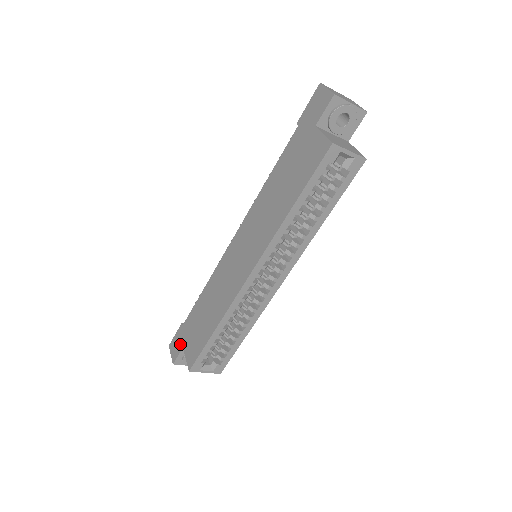
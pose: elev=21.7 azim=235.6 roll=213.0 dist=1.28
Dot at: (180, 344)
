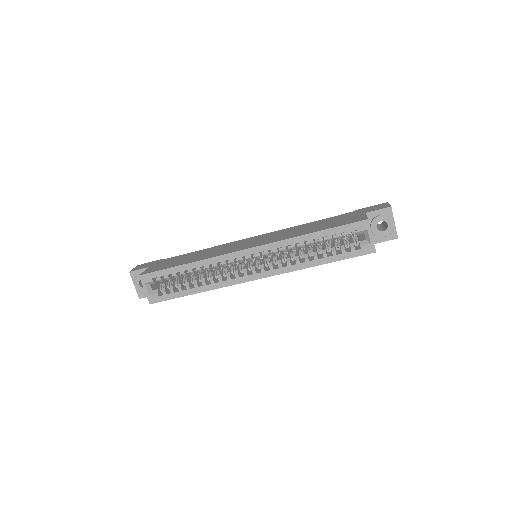
Dot at: (149, 265)
